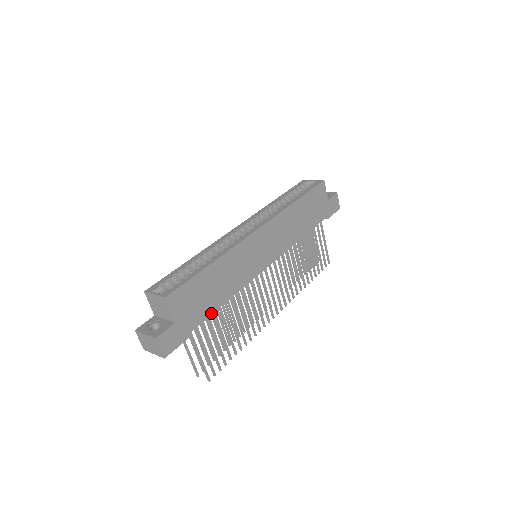
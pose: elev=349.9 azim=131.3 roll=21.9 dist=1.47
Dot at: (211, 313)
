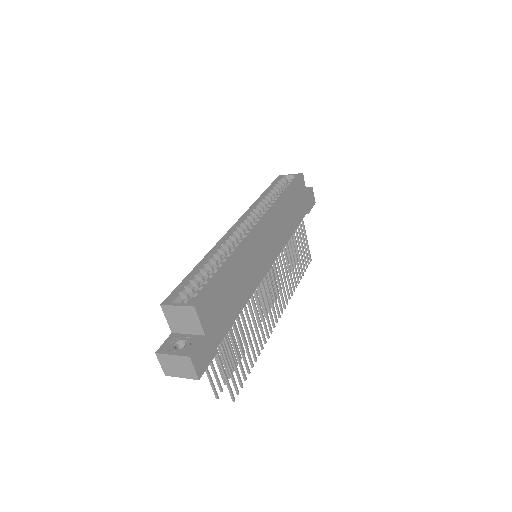
Dot at: (233, 321)
